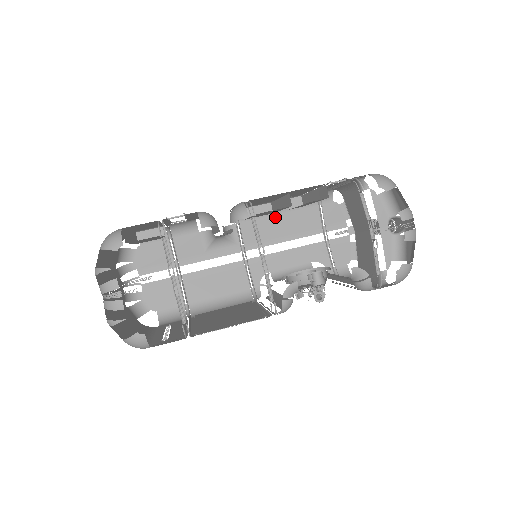
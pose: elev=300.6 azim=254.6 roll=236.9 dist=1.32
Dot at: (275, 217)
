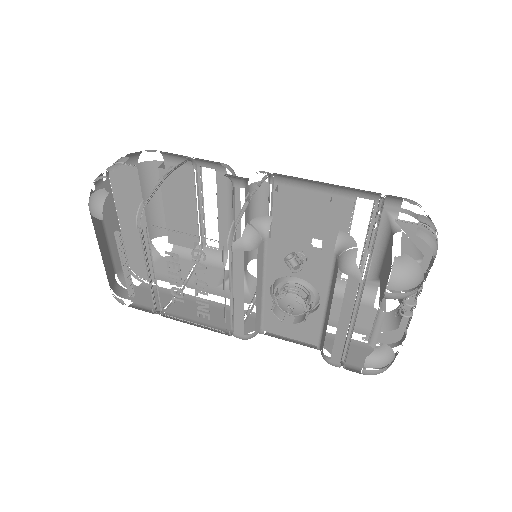
Dot at: (303, 292)
